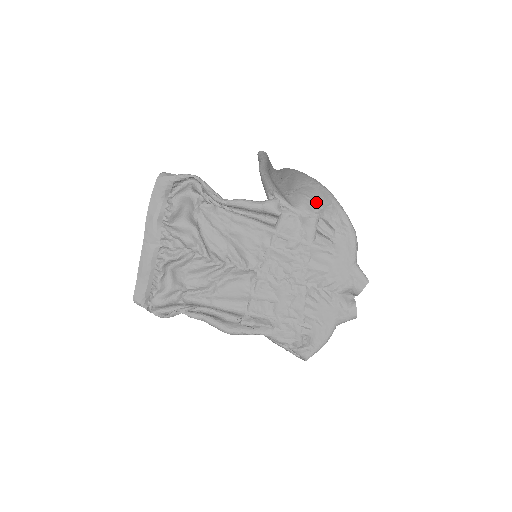
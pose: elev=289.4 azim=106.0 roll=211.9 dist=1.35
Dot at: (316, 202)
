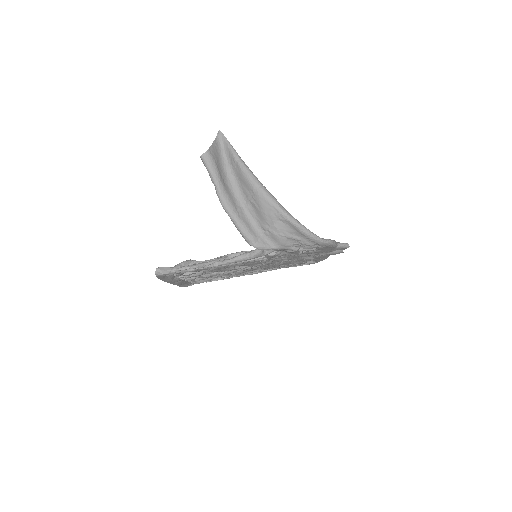
Dot at: (292, 237)
